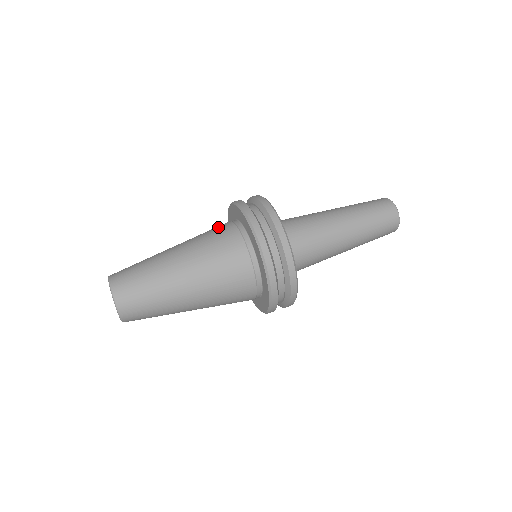
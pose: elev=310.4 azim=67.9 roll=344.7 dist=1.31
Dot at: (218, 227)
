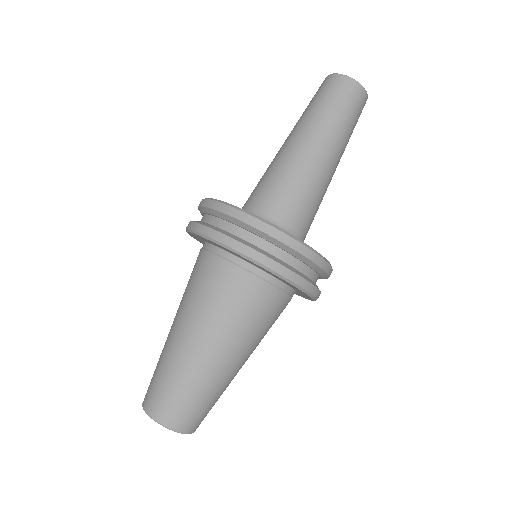
Dot at: (197, 268)
